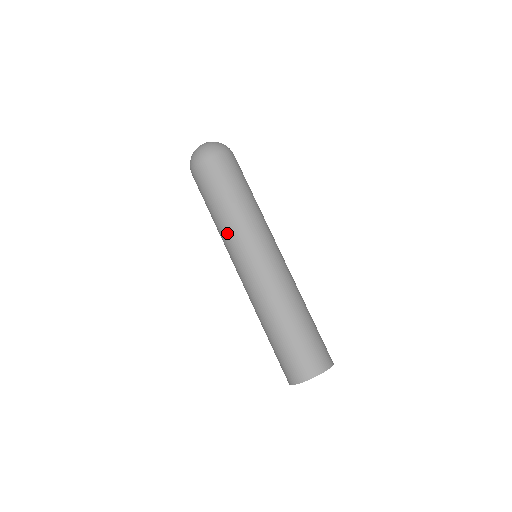
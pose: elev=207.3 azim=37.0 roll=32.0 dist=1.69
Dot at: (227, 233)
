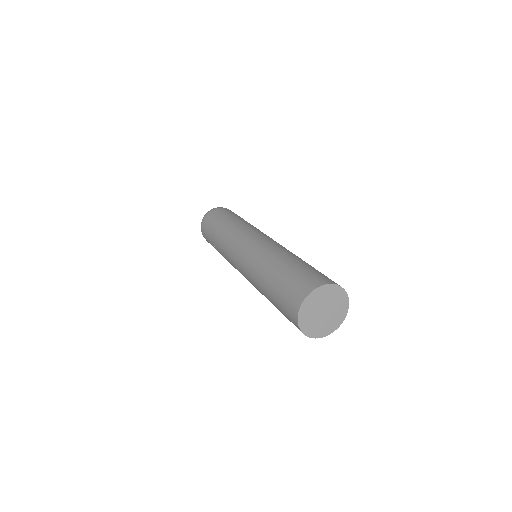
Dot at: (224, 253)
